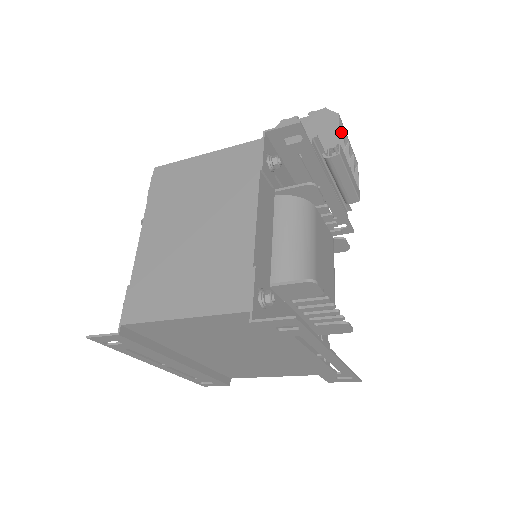
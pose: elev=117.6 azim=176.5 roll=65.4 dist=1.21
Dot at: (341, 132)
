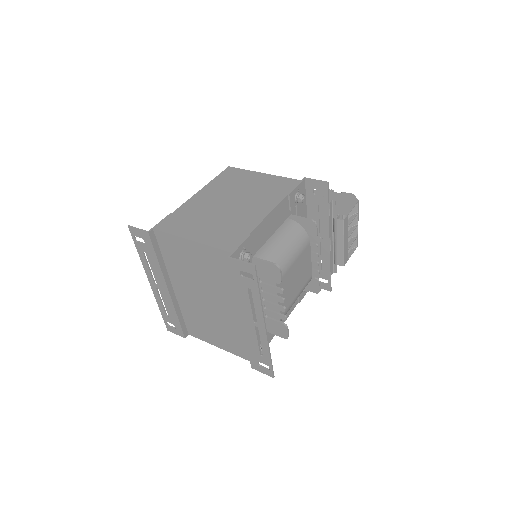
Dot at: (355, 213)
